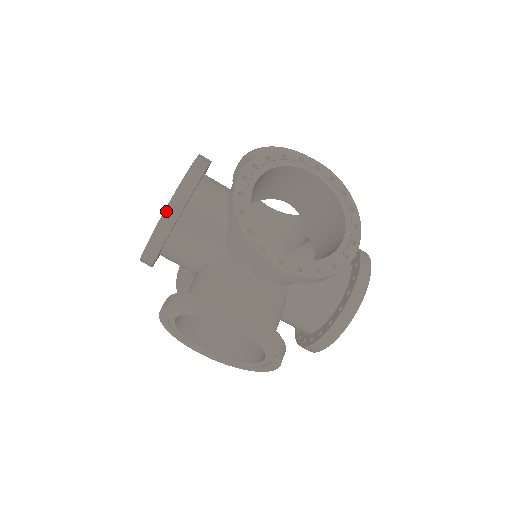
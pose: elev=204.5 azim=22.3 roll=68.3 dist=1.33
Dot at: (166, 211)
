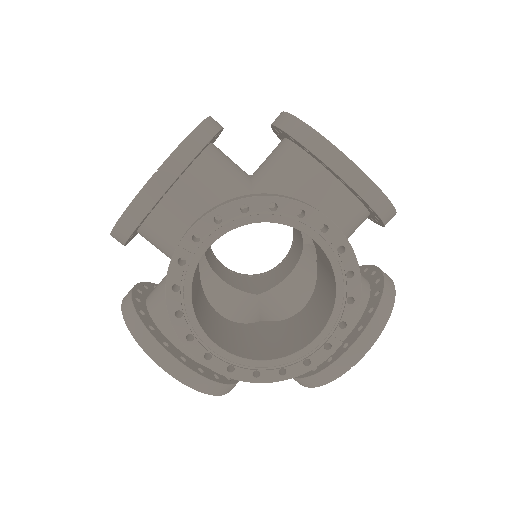
Dot at: (199, 127)
